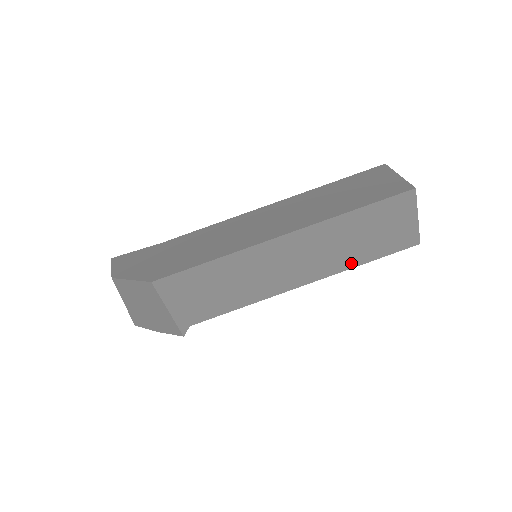
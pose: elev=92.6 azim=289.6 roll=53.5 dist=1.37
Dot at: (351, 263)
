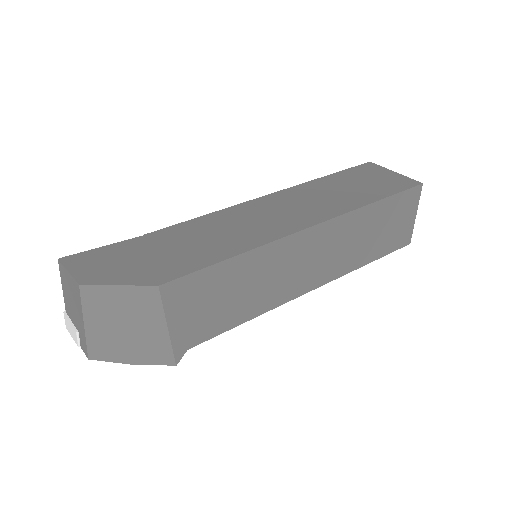
Dot at: (358, 263)
